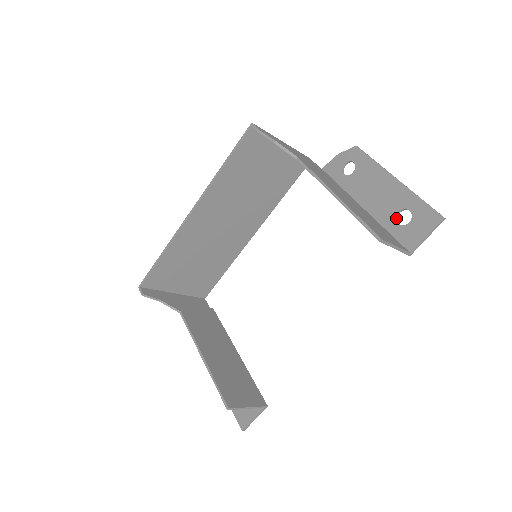
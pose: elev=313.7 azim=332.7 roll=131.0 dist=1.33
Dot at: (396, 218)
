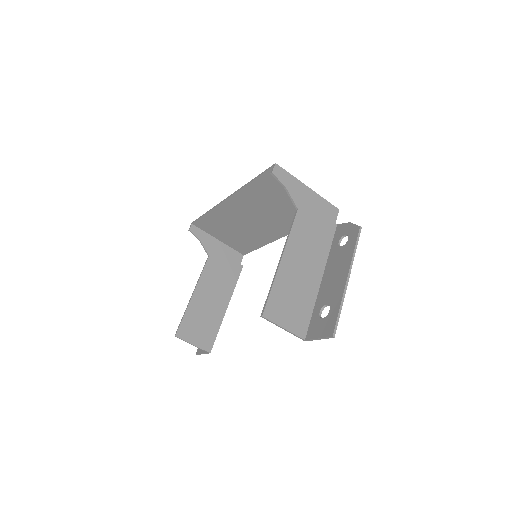
Dot at: (323, 307)
